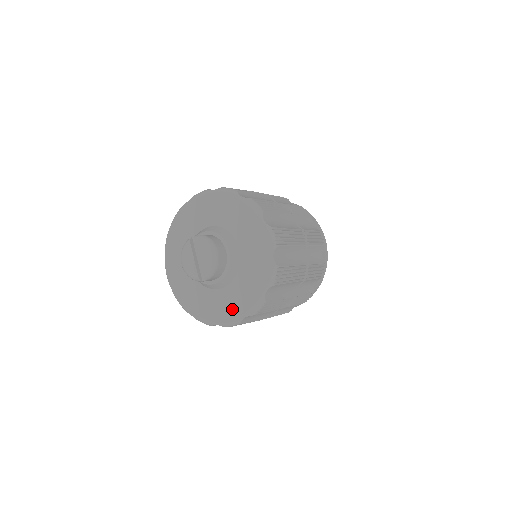
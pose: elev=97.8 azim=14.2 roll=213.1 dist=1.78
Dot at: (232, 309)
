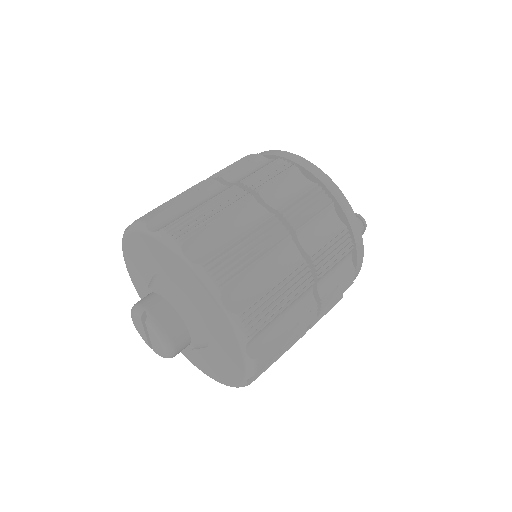
Dot at: (193, 359)
